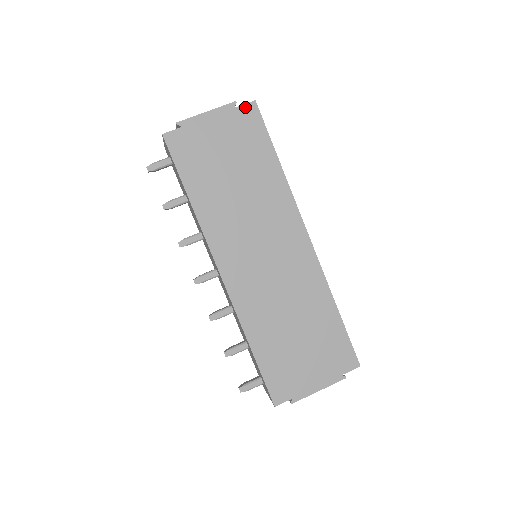
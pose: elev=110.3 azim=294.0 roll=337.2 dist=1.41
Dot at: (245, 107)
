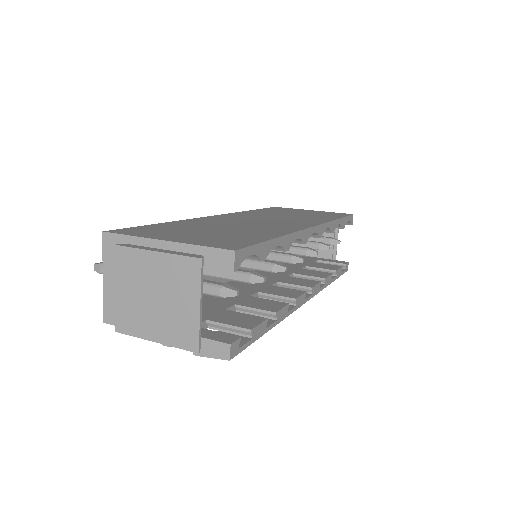
Dot at: (342, 213)
